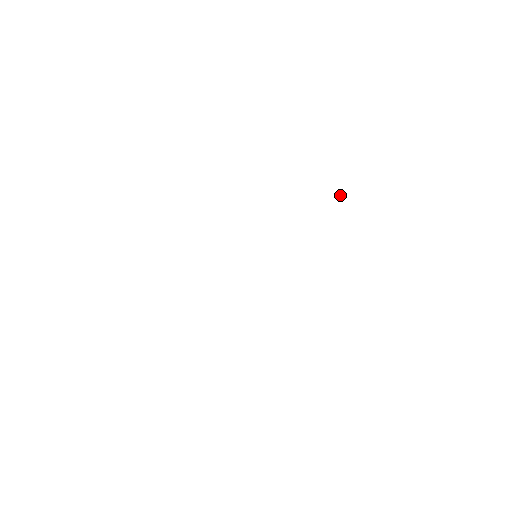
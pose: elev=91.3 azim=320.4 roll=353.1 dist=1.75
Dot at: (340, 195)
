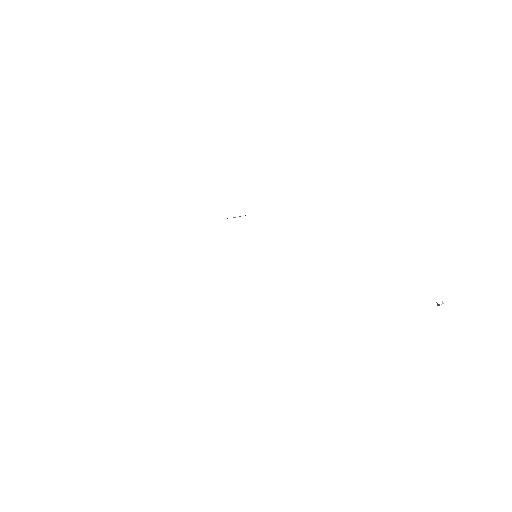
Dot at: (441, 304)
